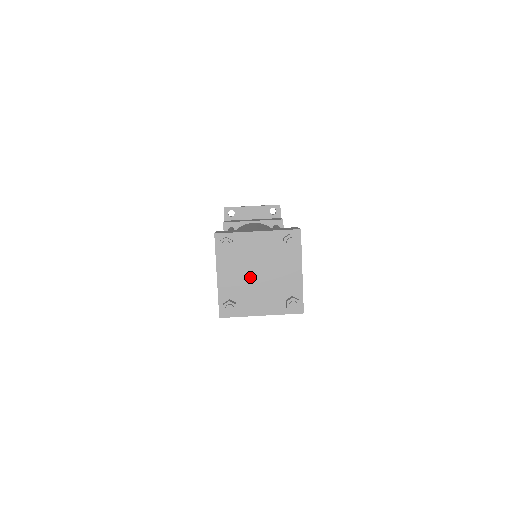
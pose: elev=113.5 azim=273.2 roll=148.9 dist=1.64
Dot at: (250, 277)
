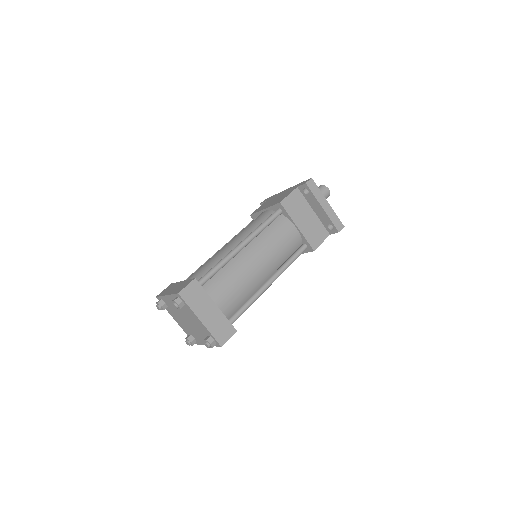
Dot at: (182, 315)
